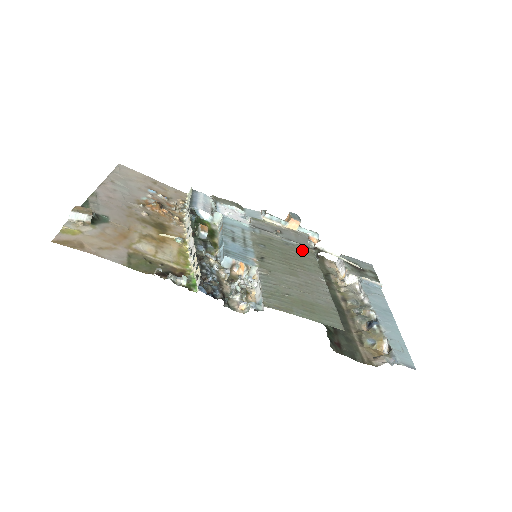
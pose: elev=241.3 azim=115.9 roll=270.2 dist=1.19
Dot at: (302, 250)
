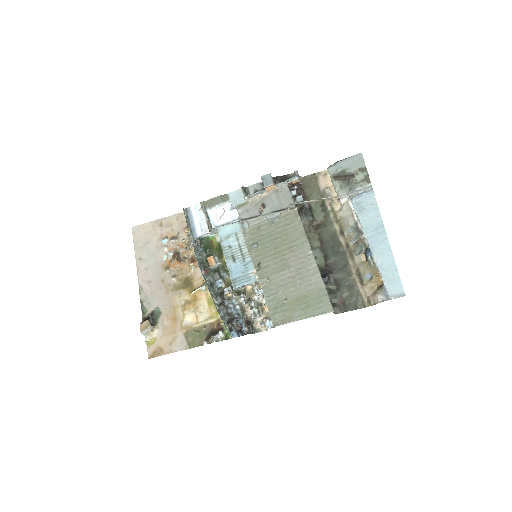
Dot at: (286, 219)
